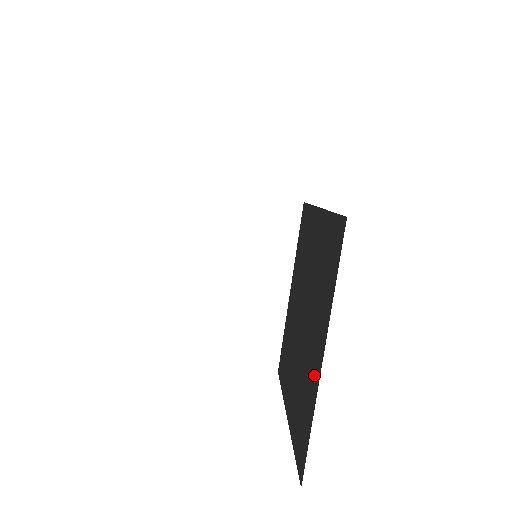
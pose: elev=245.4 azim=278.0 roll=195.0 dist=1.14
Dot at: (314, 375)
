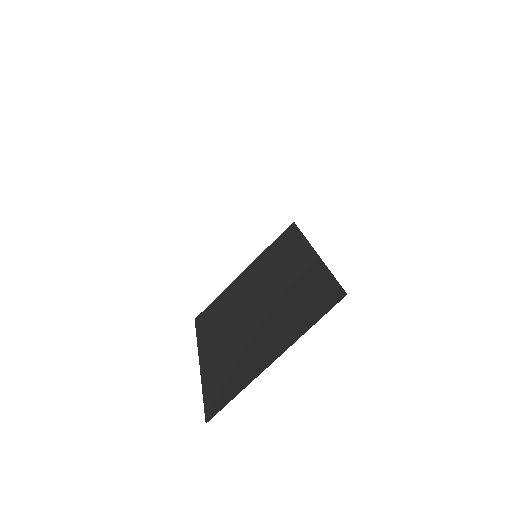
Dot at: (257, 363)
